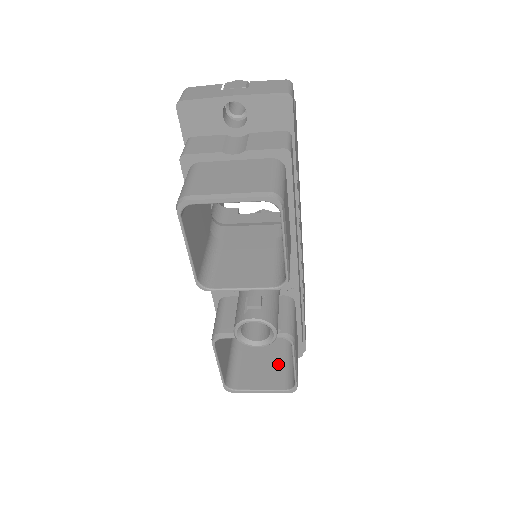
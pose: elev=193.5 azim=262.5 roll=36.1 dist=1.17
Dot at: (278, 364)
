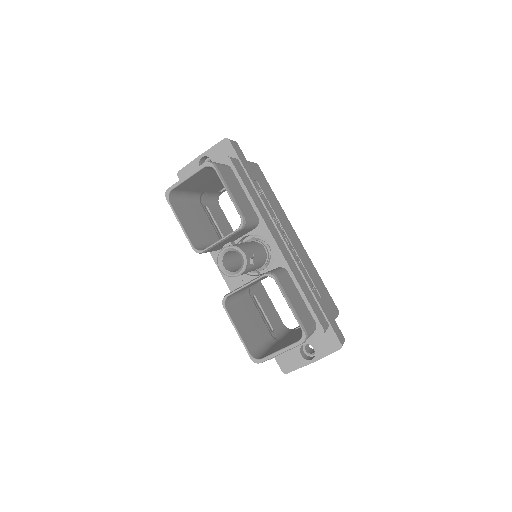
Dot at: (298, 336)
